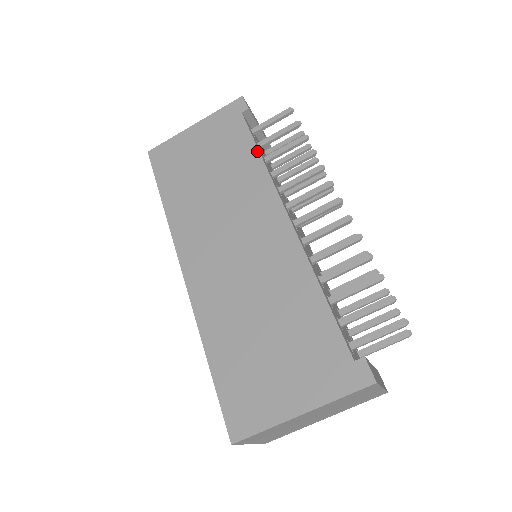
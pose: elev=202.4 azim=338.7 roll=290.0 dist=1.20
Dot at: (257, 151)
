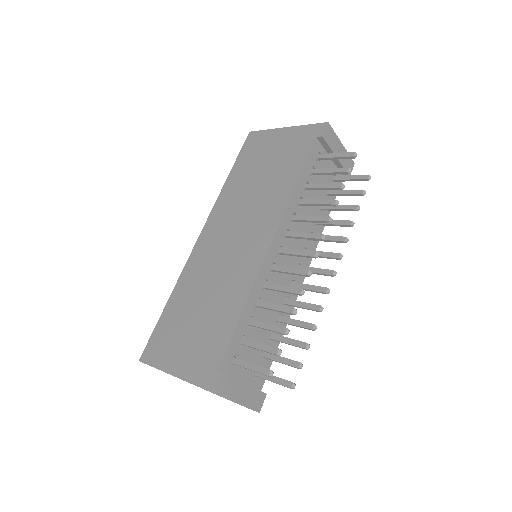
Dot at: (298, 177)
